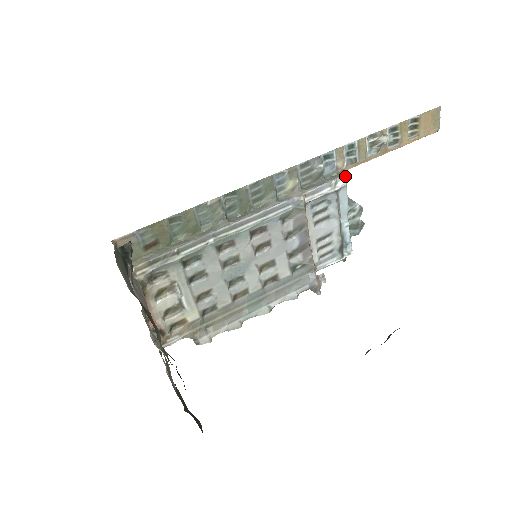
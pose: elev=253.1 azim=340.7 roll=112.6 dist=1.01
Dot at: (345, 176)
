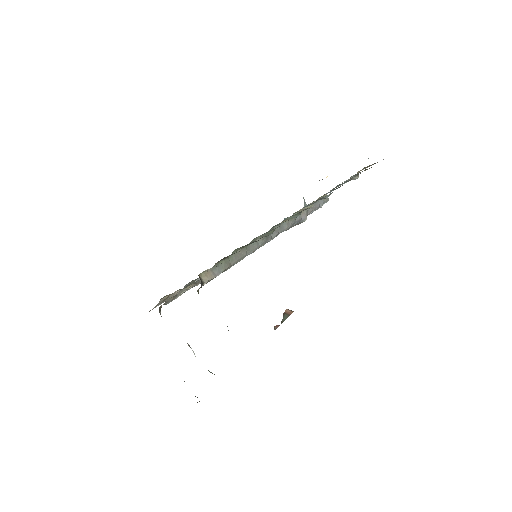
Dot at: occluded
